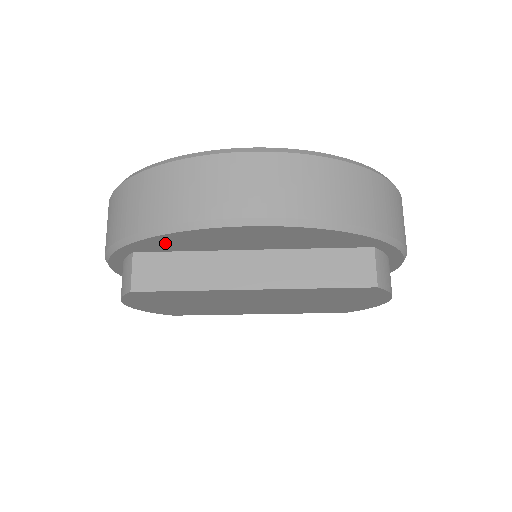
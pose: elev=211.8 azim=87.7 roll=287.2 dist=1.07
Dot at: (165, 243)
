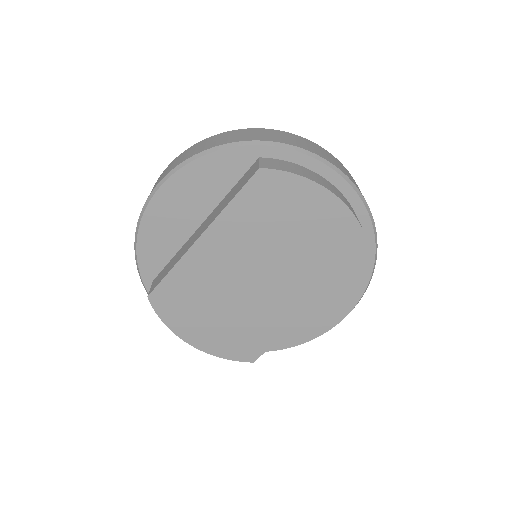
Dot at: (151, 252)
